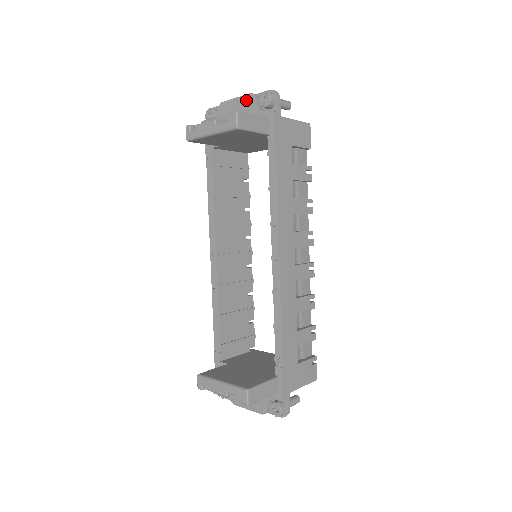
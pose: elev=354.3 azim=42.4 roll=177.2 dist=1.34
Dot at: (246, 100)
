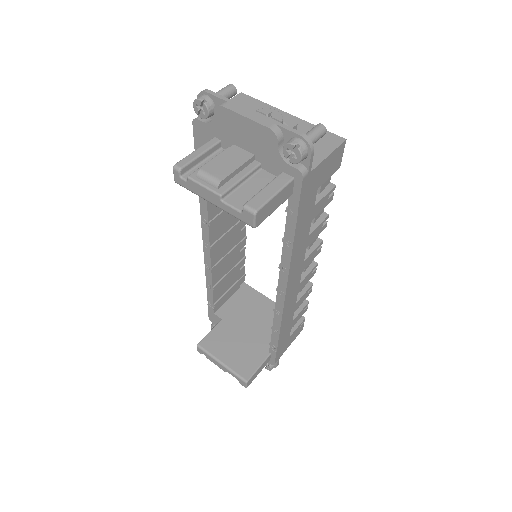
Dot at: (262, 132)
